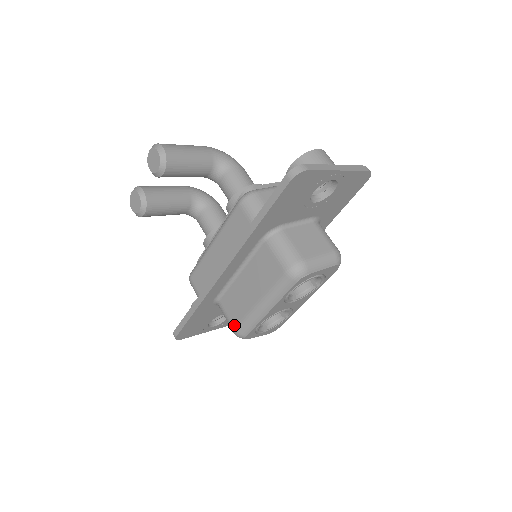
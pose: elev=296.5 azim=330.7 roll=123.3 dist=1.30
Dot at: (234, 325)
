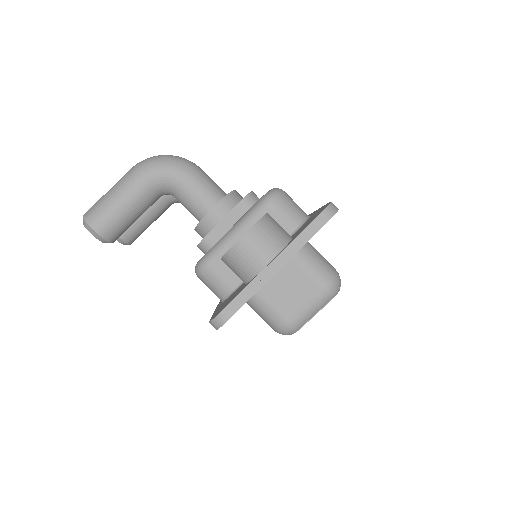
Dot at: occluded
